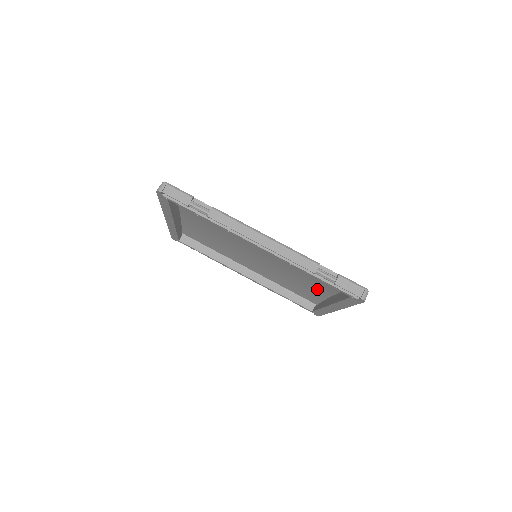
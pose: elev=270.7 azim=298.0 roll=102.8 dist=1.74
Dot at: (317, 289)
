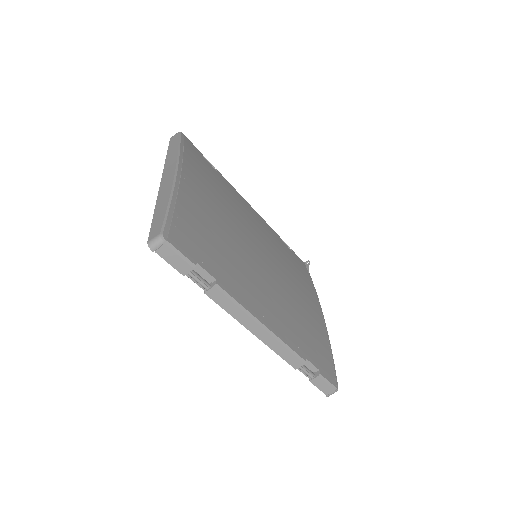
Dot at: occluded
